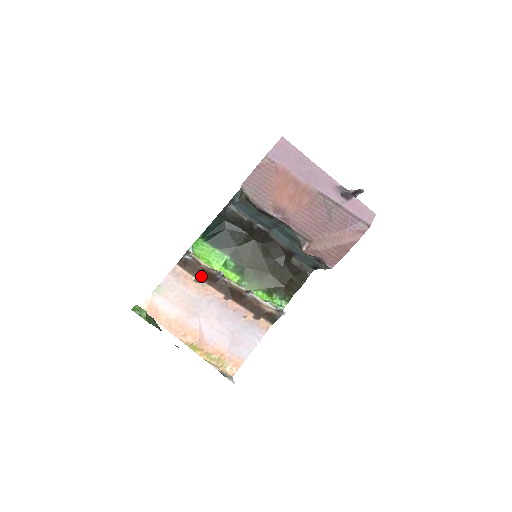
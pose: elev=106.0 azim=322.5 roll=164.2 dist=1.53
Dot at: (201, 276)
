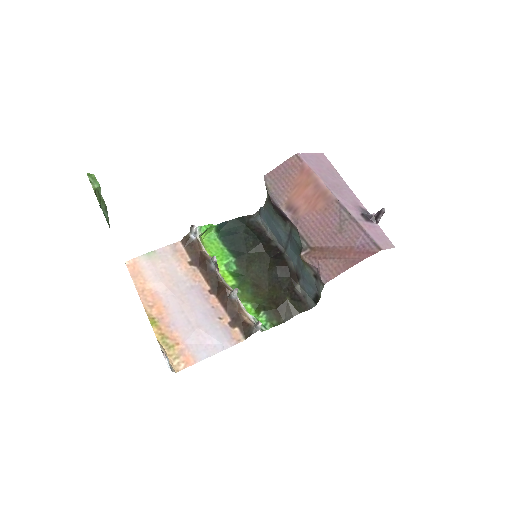
Dot at: (197, 260)
